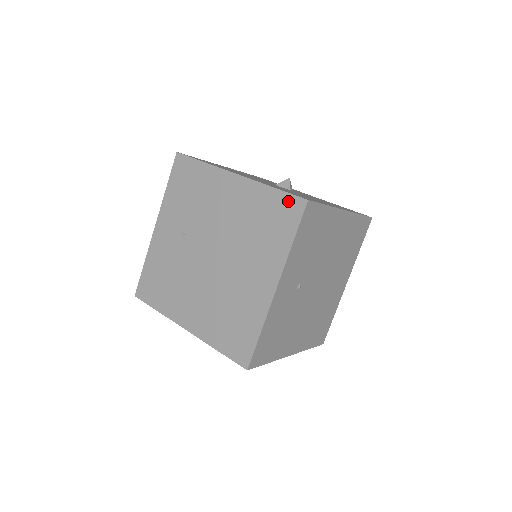
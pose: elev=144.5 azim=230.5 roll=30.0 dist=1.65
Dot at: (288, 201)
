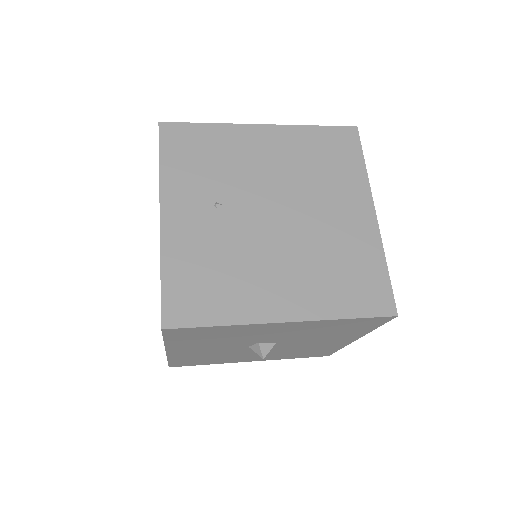
Dot at: (338, 132)
